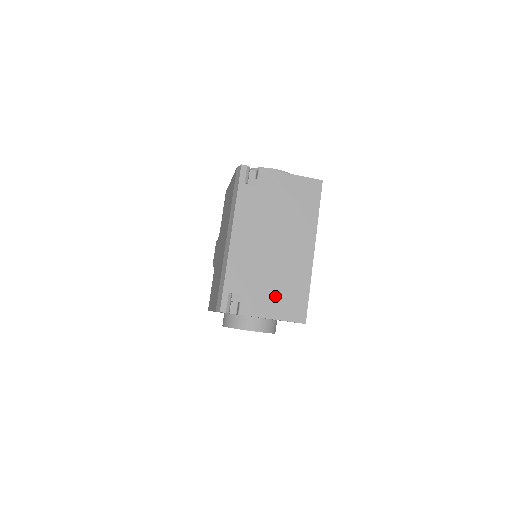
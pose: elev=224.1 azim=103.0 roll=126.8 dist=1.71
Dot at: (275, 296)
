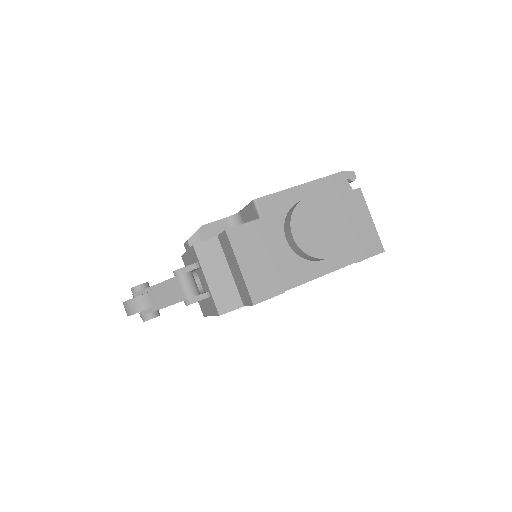
Dot at: occluded
